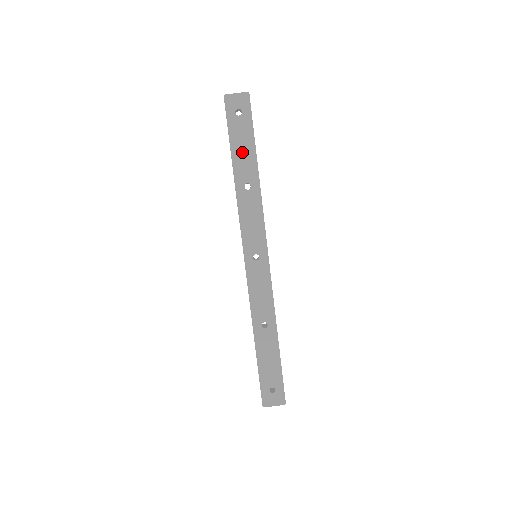
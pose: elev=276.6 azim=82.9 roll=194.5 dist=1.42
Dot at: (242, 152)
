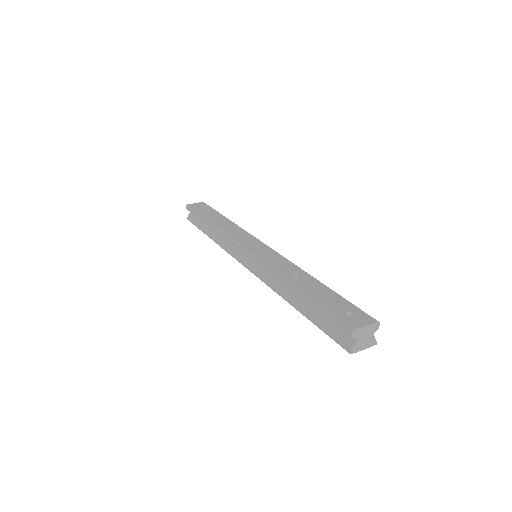
Dot at: (212, 216)
